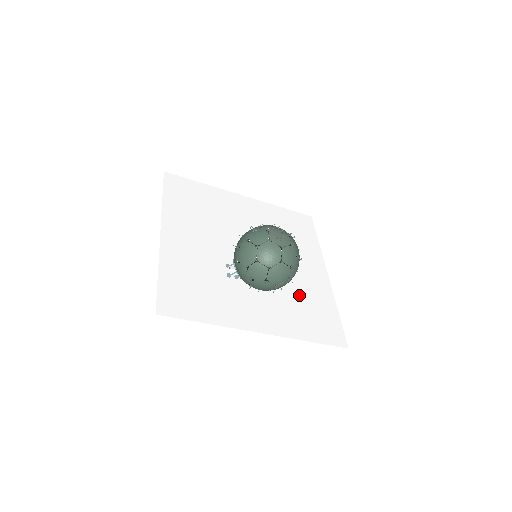
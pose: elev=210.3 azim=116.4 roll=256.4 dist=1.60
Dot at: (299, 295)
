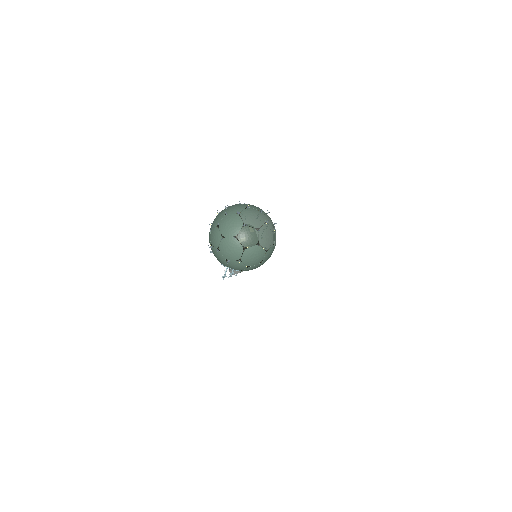
Dot at: occluded
